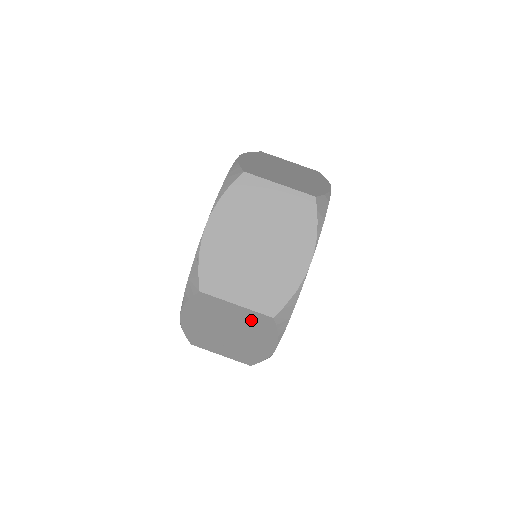
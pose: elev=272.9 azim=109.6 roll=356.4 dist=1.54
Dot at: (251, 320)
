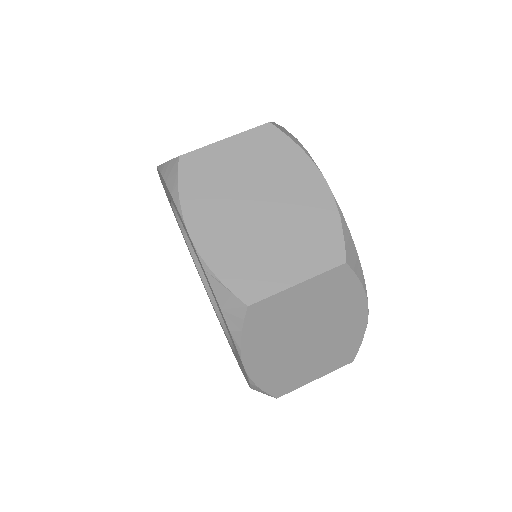
Dot at: (324, 292)
